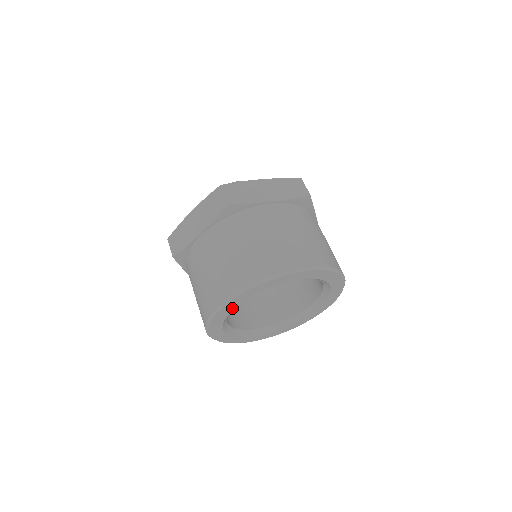
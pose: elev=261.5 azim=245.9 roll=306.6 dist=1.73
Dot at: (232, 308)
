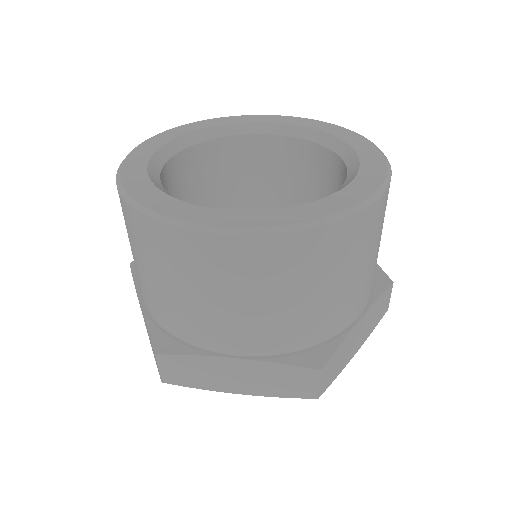
Dot at: (171, 139)
